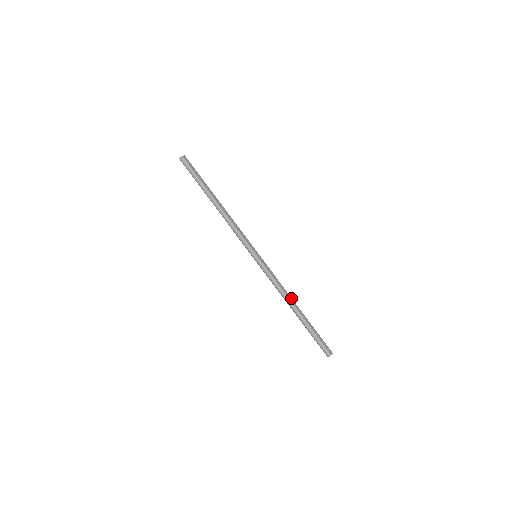
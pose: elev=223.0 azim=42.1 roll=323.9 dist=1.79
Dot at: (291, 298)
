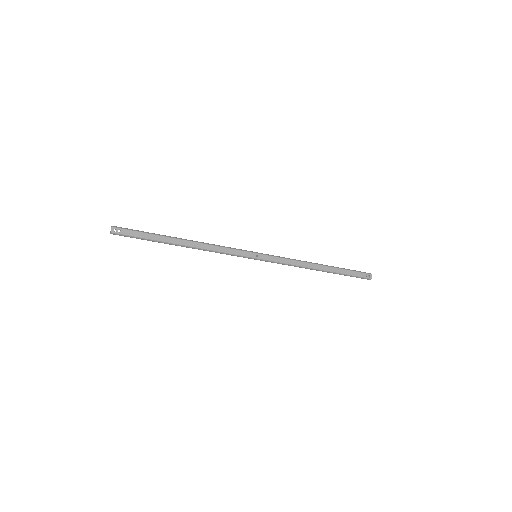
Dot at: (311, 264)
